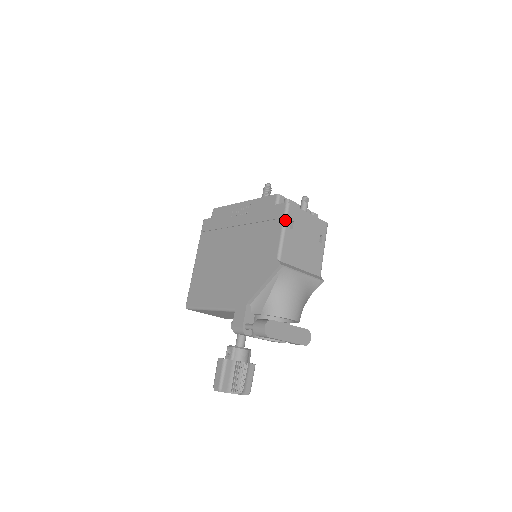
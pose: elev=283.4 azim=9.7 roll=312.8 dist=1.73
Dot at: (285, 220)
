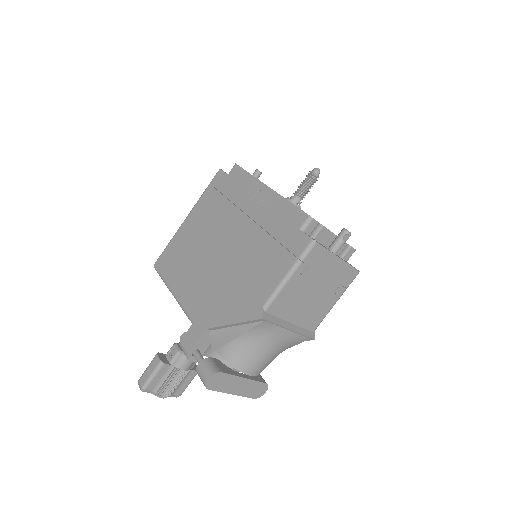
Dot at: (299, 263)
